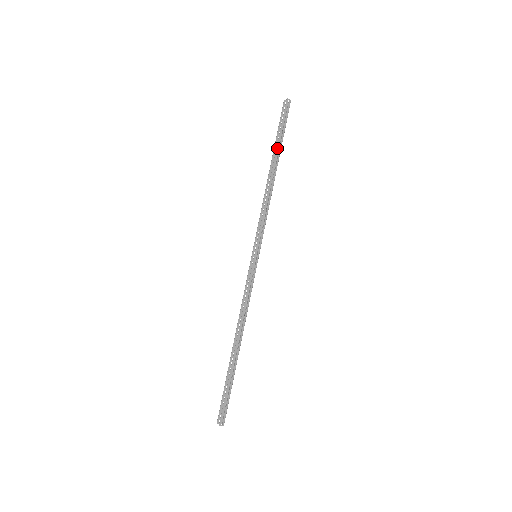
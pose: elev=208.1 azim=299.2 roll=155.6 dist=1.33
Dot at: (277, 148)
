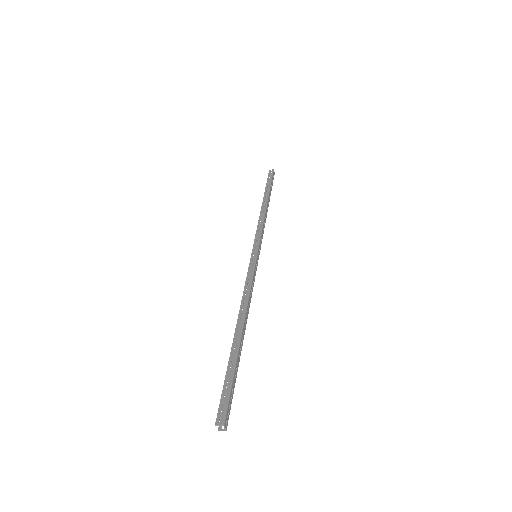
Dot at: (265, 192)
